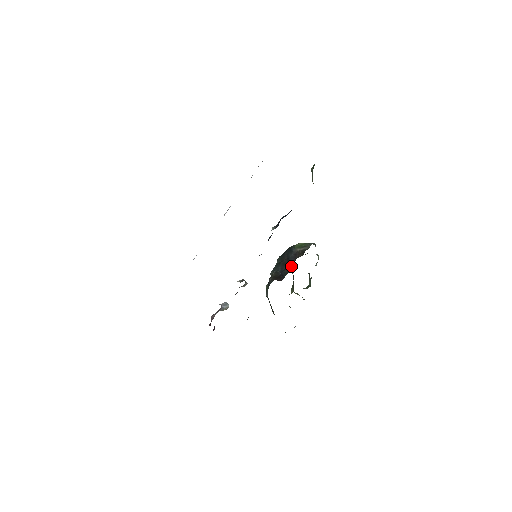
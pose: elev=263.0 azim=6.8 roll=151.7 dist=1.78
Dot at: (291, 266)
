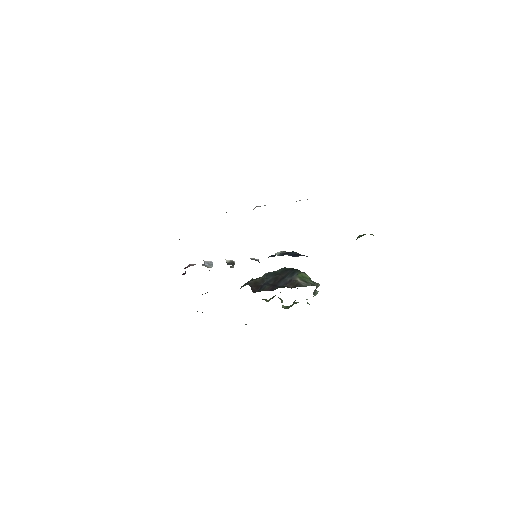
Dot at: (273, 288)
